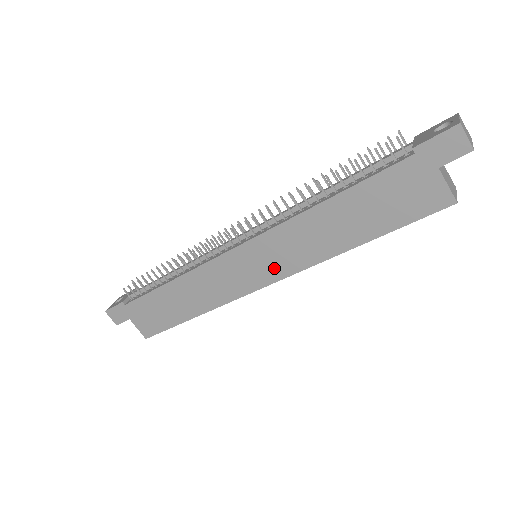
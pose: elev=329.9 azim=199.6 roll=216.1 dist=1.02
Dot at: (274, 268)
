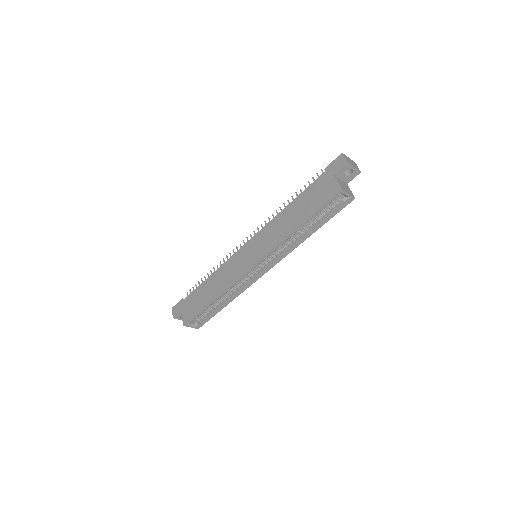
Dot at: (259, 252)
